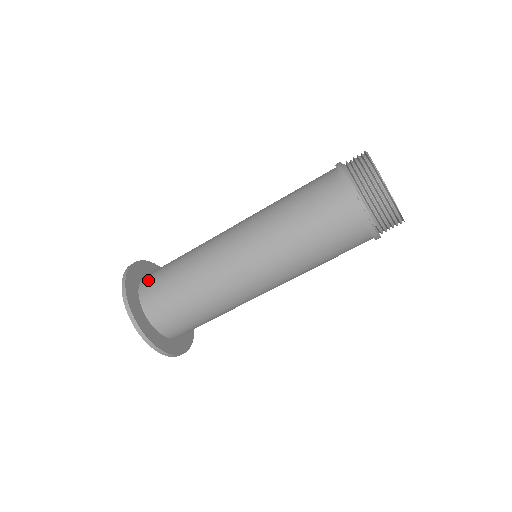
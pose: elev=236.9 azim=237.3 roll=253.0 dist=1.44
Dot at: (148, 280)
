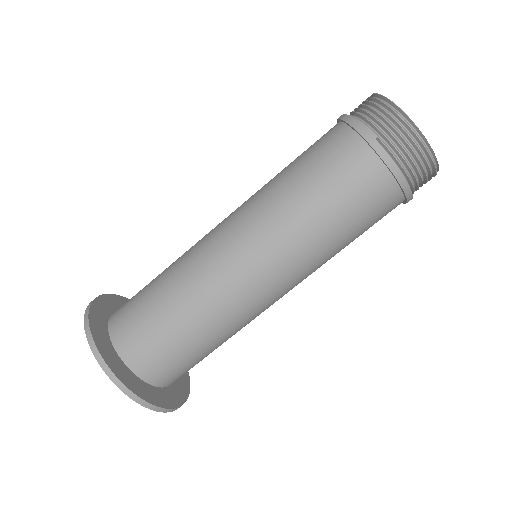
Dot at: occluded
